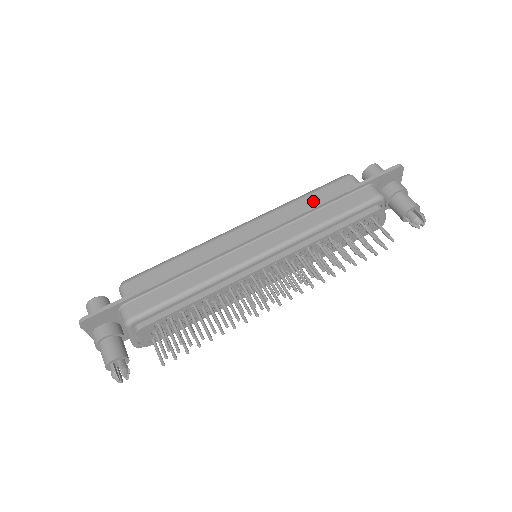
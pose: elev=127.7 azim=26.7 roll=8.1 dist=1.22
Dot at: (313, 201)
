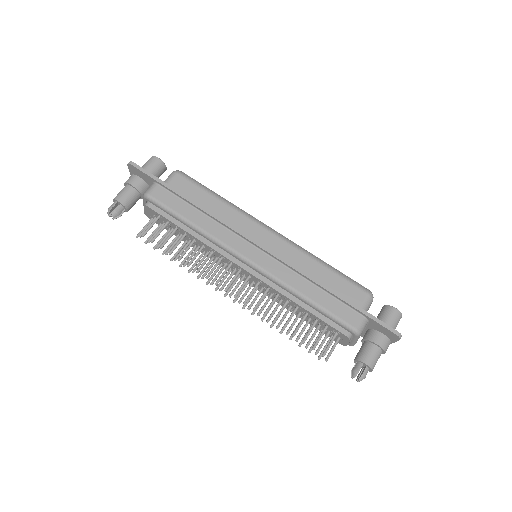
Dot at: (325, 276)
